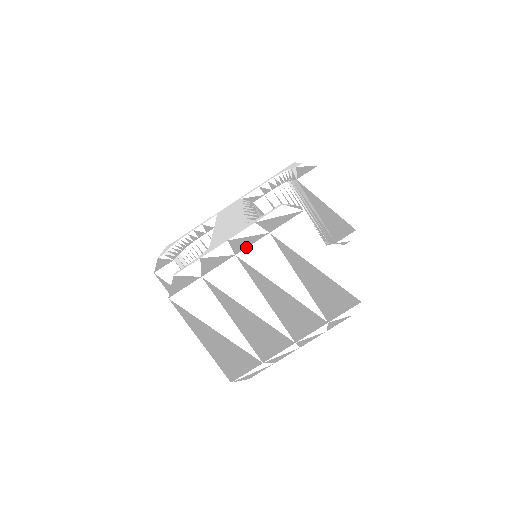
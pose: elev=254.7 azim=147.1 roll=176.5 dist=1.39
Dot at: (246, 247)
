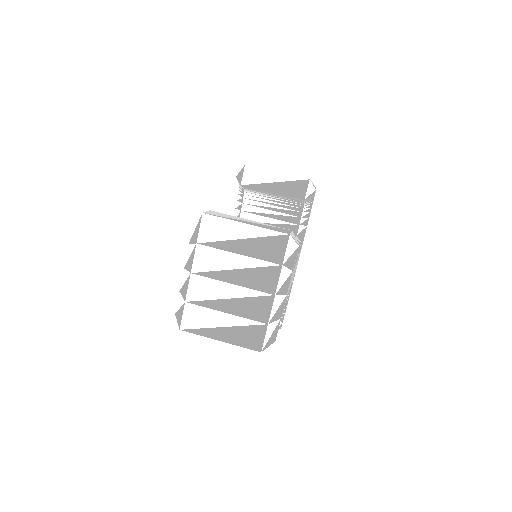
Dot at: (192, 263)
